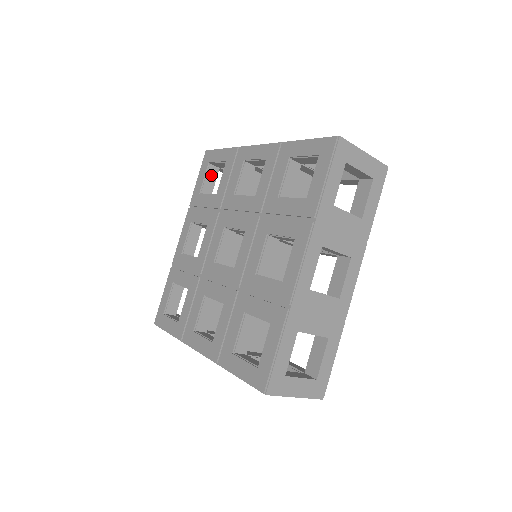
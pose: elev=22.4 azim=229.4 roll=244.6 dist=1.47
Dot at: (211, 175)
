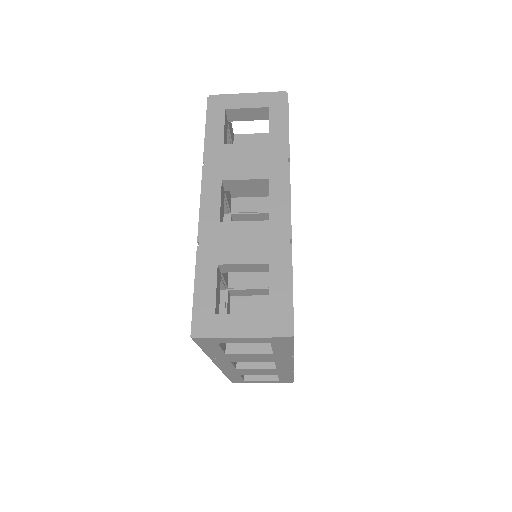
Dot at: occluded
